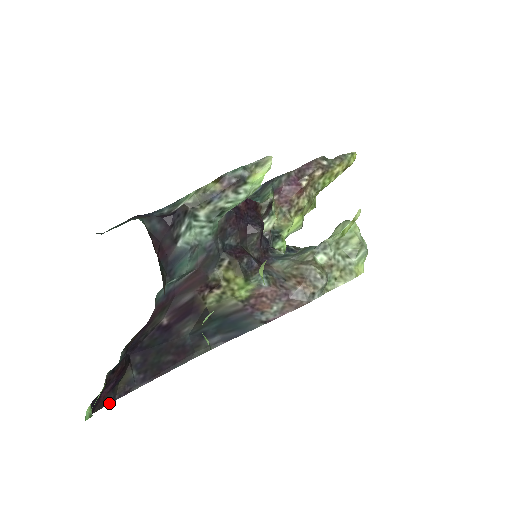
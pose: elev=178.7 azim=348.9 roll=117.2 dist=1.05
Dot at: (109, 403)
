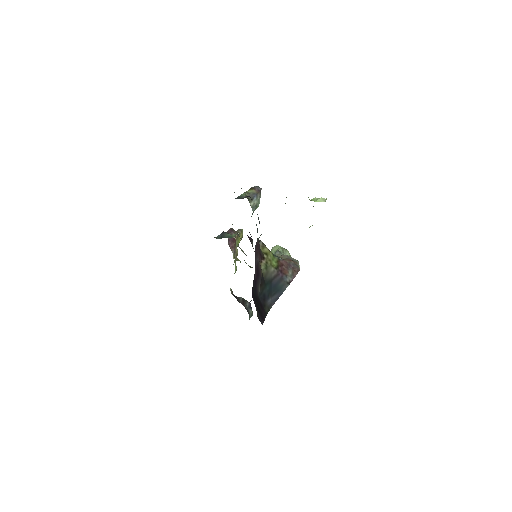
Dot at: occluded
